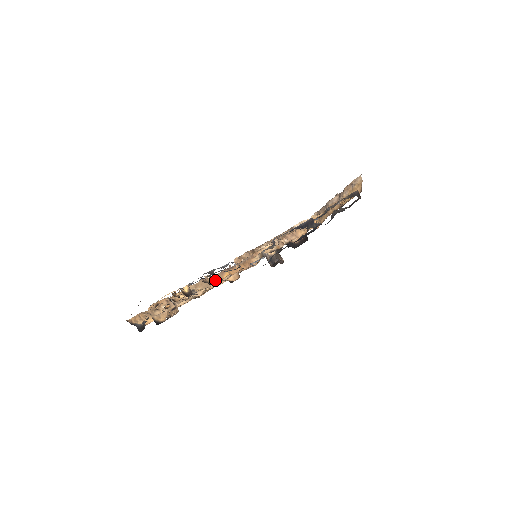
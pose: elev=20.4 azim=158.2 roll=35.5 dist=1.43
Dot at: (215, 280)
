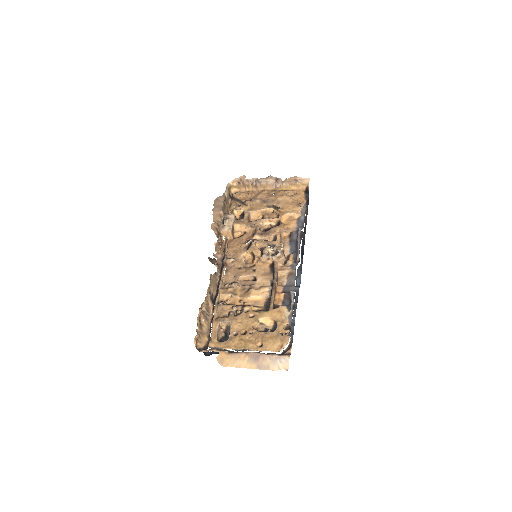
Dot at: (274, 303)
